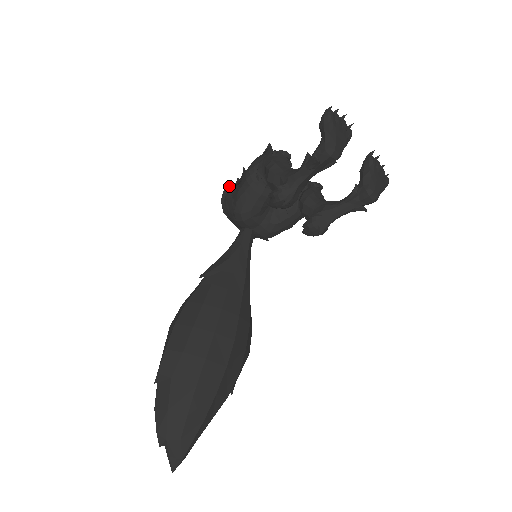
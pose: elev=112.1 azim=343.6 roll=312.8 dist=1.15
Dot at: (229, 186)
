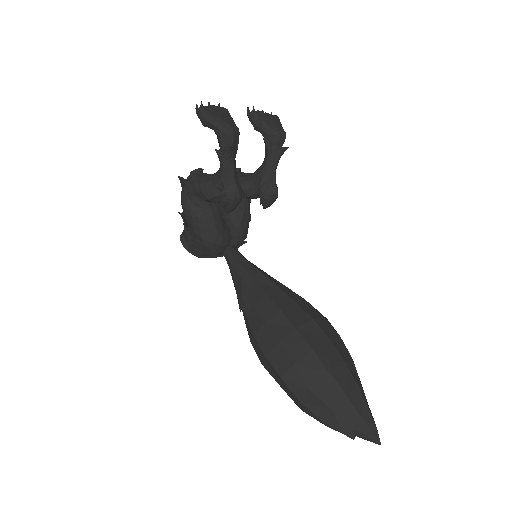
Dot at: (182, 237)
